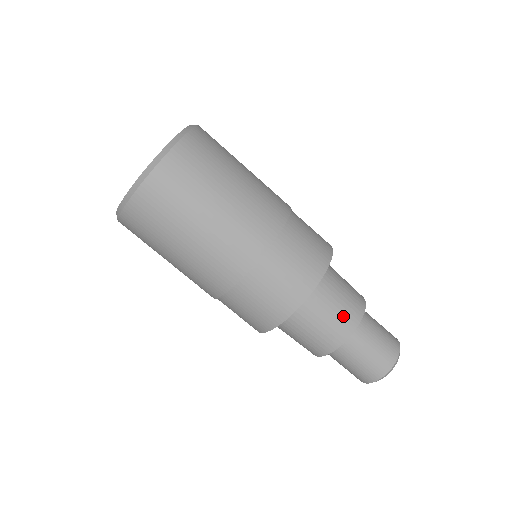
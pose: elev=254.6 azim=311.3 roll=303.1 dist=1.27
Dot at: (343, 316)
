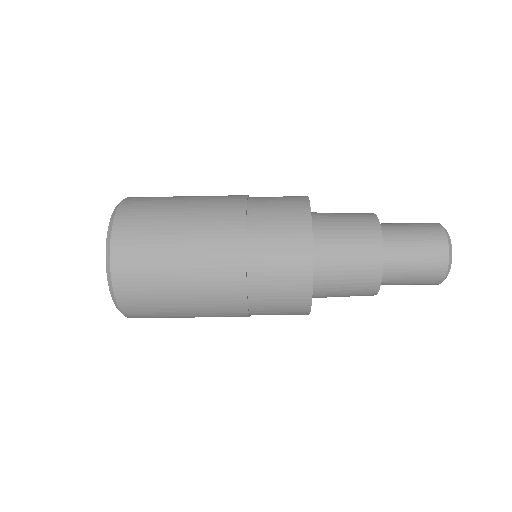
Dot at: occluded
